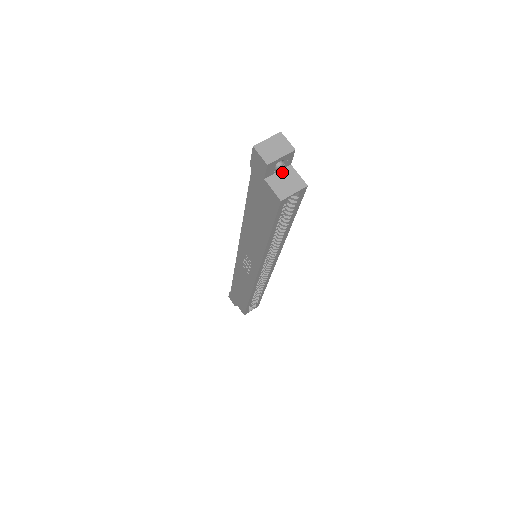
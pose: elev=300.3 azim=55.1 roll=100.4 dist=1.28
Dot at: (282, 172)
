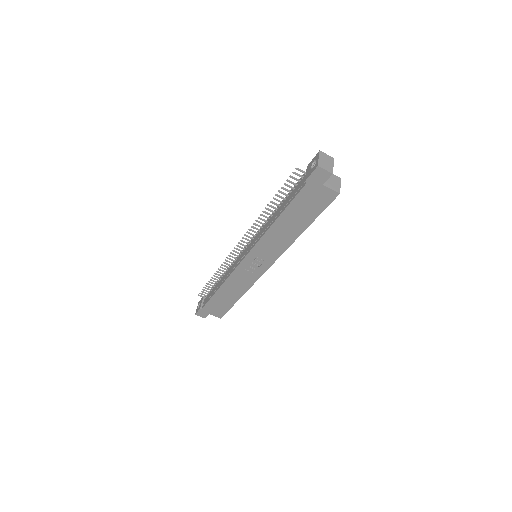
Dot at: occluded
